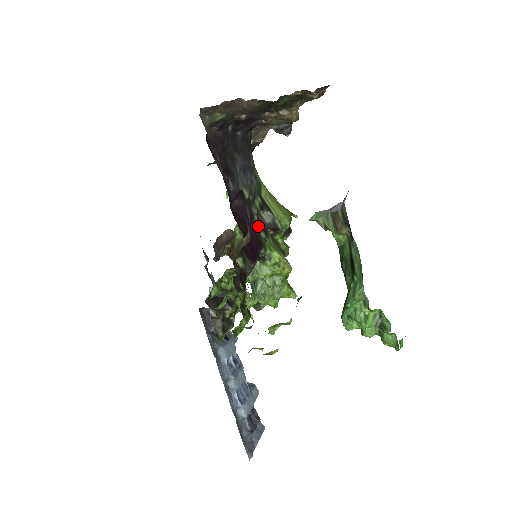
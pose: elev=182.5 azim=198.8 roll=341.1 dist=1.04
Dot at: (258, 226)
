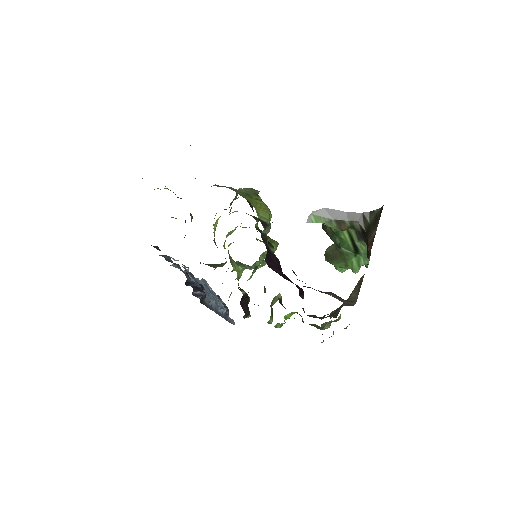
Dot at: (270, 248)
